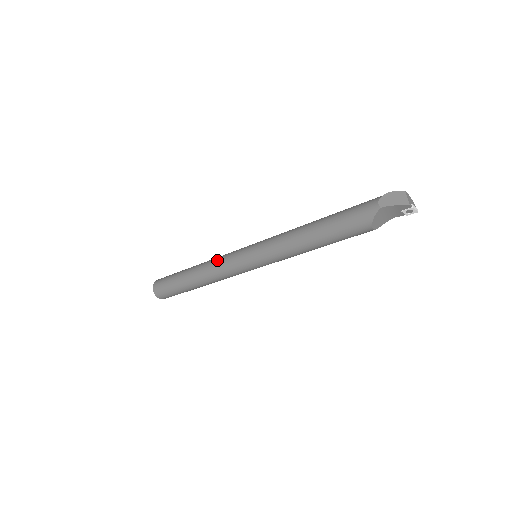
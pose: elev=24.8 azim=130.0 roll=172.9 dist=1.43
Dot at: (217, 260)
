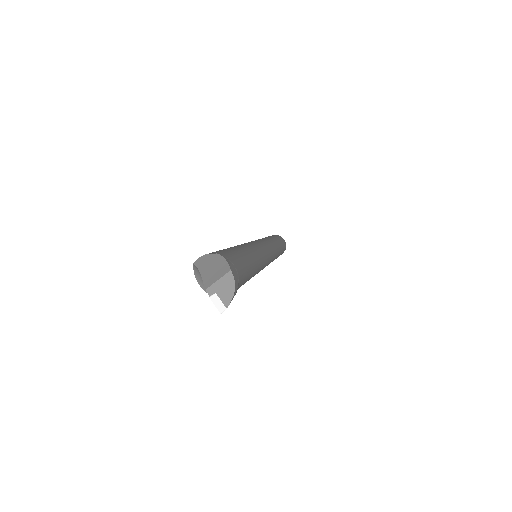
Dot at: occluded
